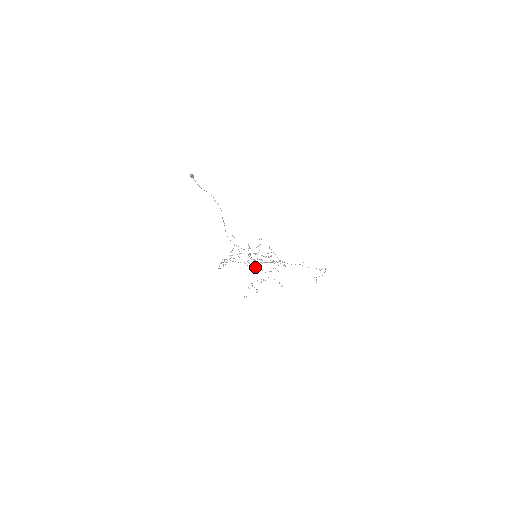
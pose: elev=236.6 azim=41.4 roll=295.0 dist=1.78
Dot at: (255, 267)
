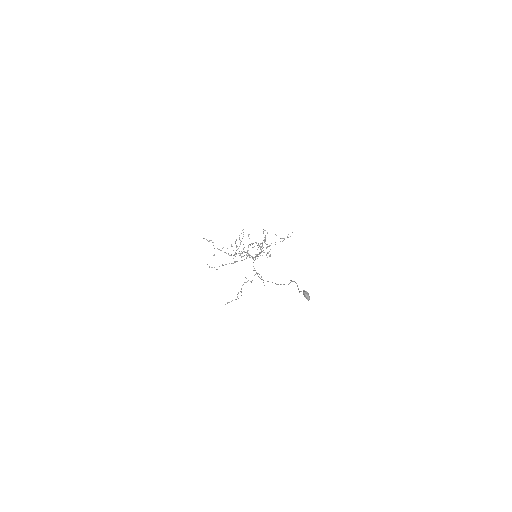
Dot at: occluded
